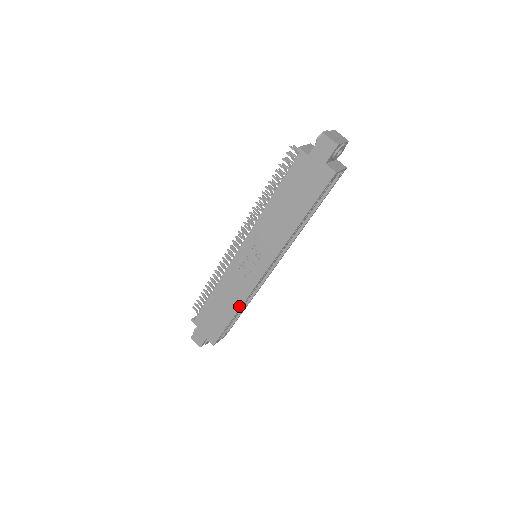
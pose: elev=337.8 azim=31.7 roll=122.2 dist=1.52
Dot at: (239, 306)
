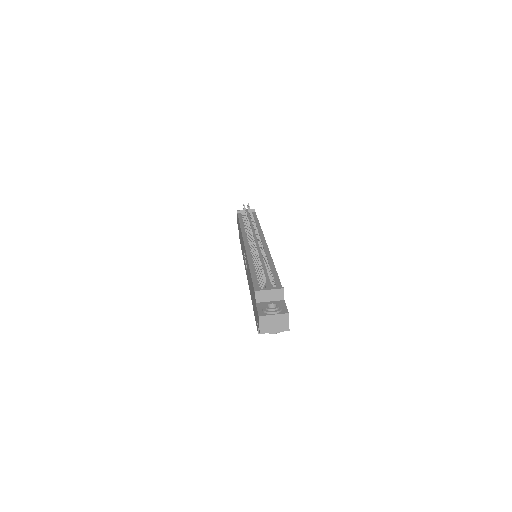
Dot at: occluded
